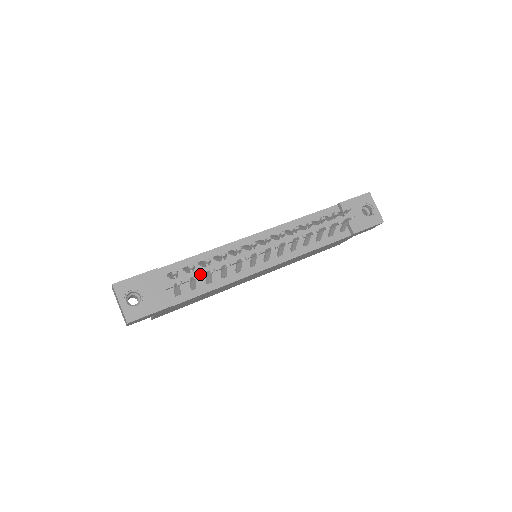
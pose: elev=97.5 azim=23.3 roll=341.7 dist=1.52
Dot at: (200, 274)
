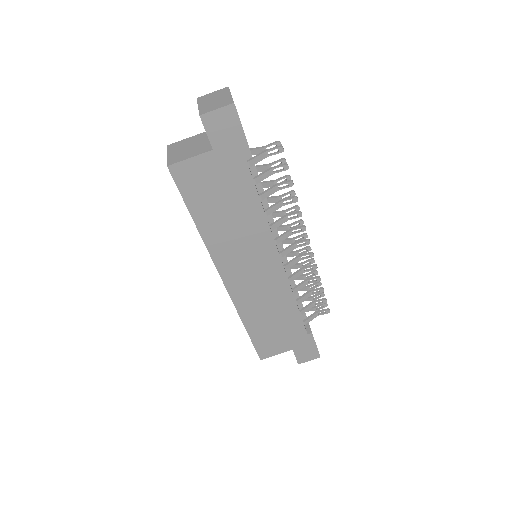
Dot at: occluded
